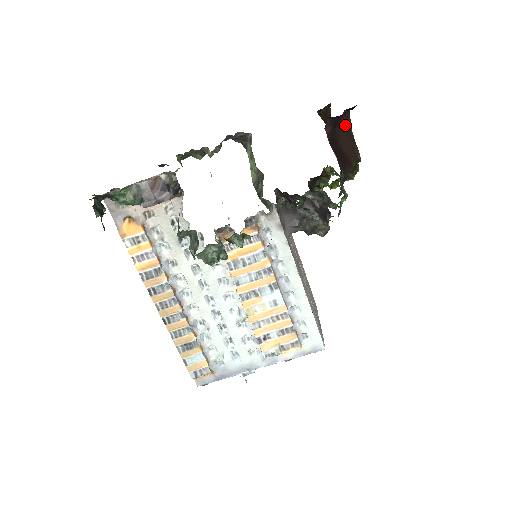
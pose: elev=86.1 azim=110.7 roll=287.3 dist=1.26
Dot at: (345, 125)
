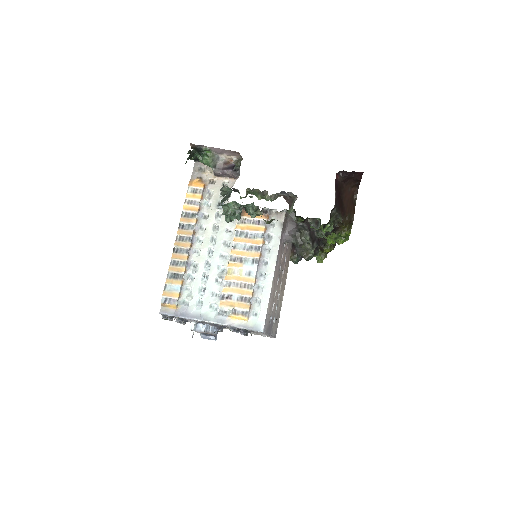
Dot at: (352, 194)
